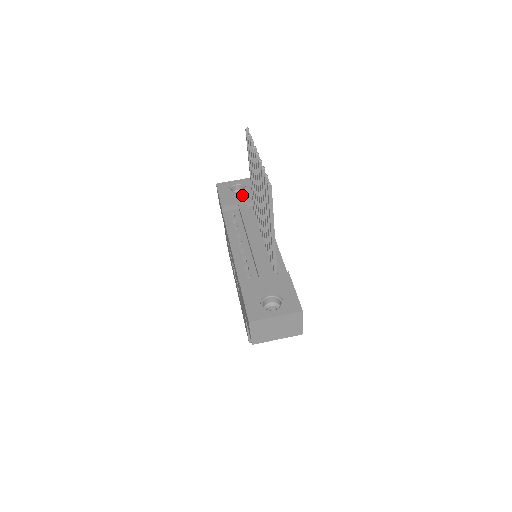
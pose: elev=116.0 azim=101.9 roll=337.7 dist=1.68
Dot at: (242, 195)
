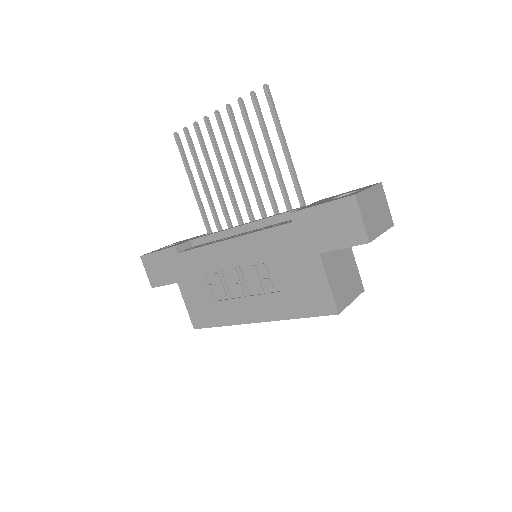
Dot at: (184, 241)
